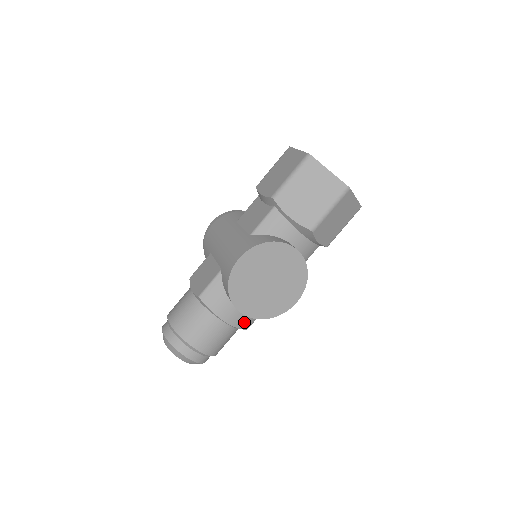
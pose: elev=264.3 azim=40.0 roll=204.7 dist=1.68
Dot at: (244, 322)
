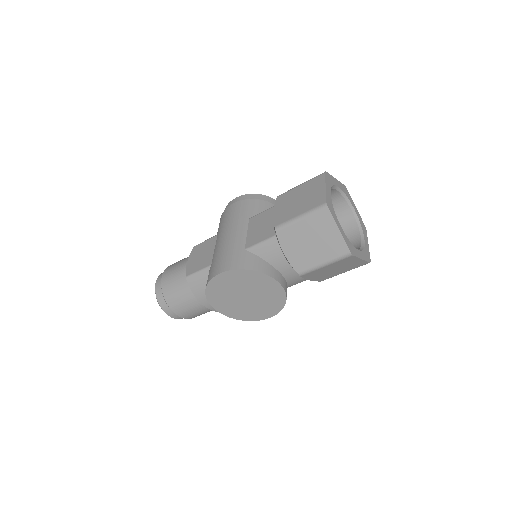
Dot at: occluded
